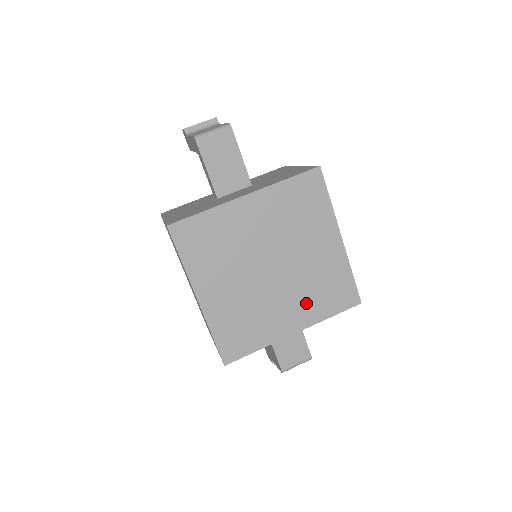
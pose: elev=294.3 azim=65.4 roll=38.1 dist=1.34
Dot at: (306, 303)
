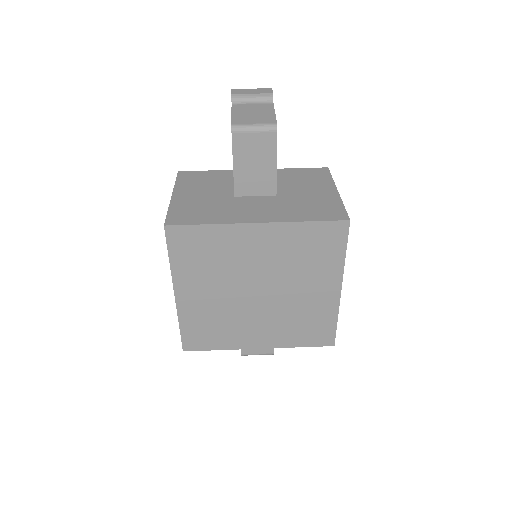
Dot at: (280, 330)
